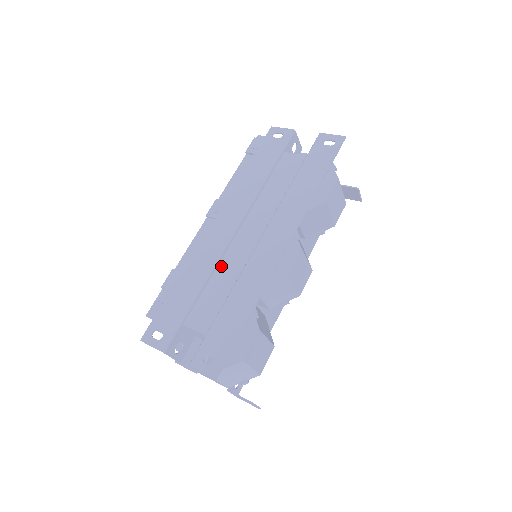
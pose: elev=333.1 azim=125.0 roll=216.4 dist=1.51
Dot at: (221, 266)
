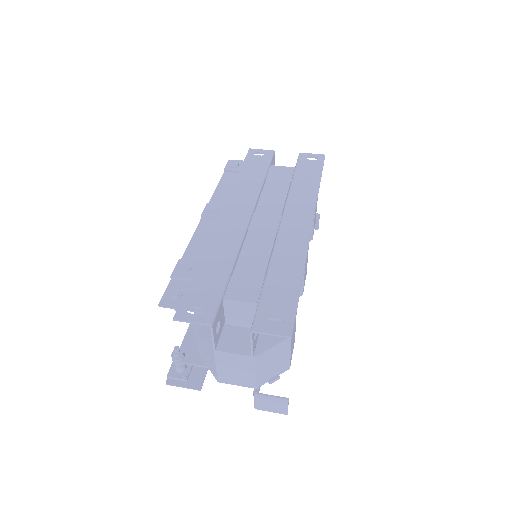
Dot at: (246, 246)
